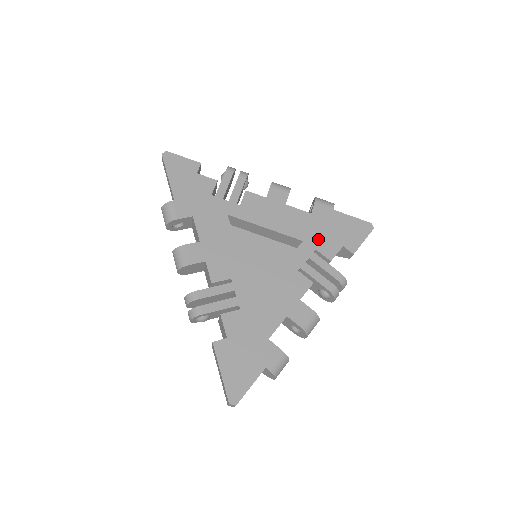
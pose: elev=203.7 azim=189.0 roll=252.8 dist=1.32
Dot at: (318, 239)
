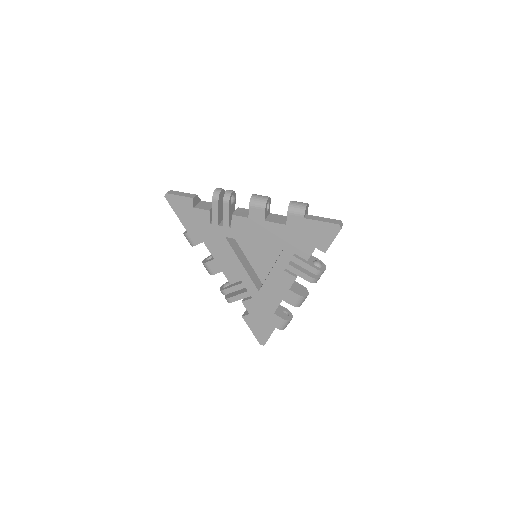
Dot at: (295, 245)
